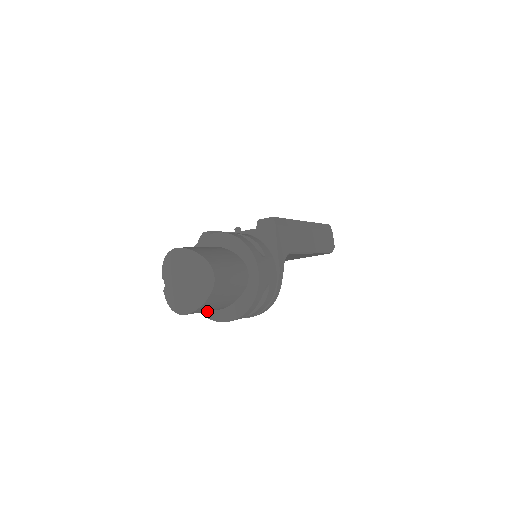
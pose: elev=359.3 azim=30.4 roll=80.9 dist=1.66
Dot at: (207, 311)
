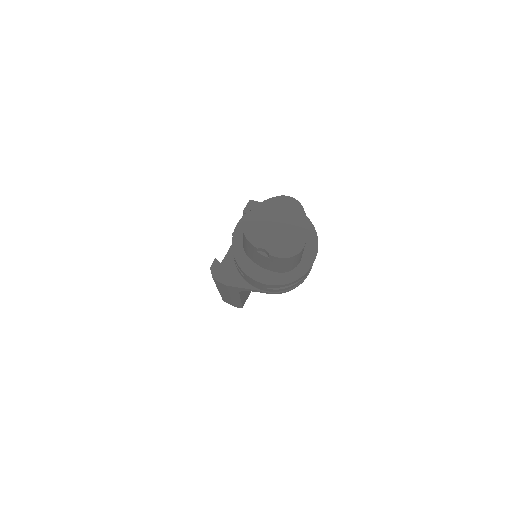
Dot at: (293, 275)
